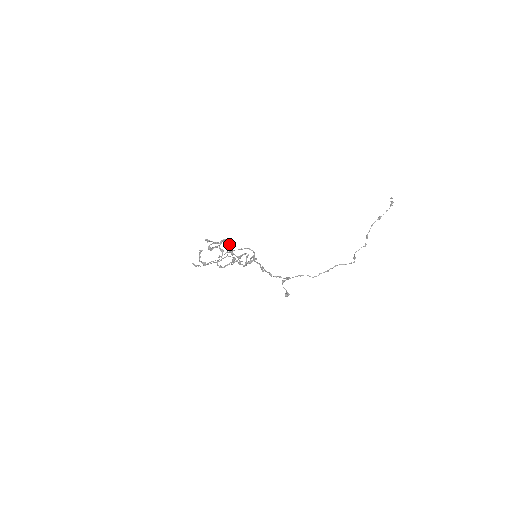
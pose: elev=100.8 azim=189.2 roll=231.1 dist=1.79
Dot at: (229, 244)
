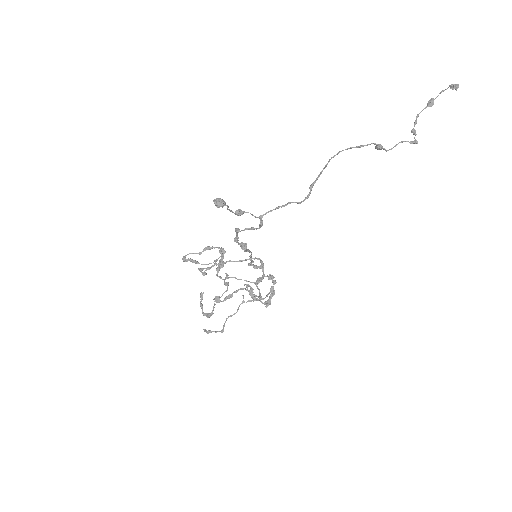
Dot at: (222, 257)
